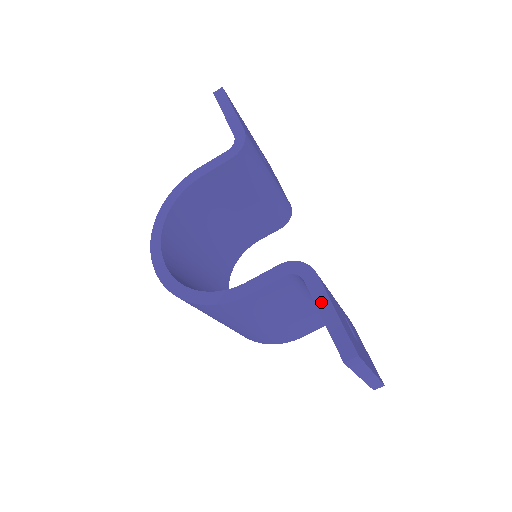
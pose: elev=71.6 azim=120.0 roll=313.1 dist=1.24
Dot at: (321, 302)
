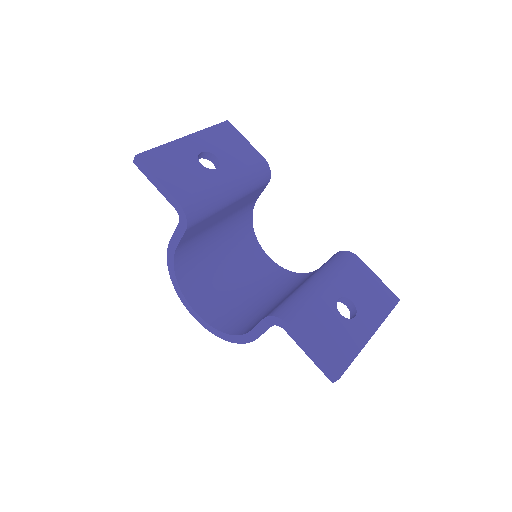
Dot at: (302, 345)
